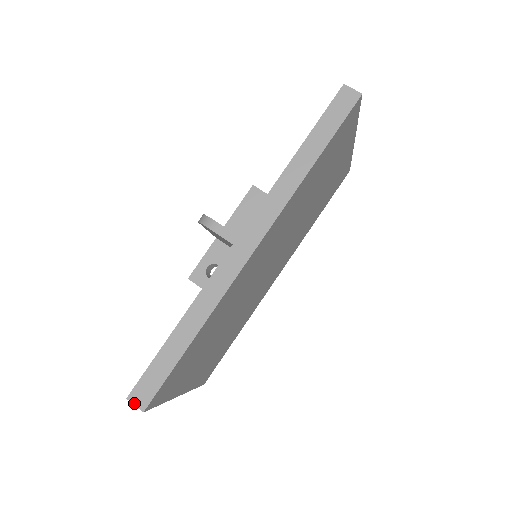
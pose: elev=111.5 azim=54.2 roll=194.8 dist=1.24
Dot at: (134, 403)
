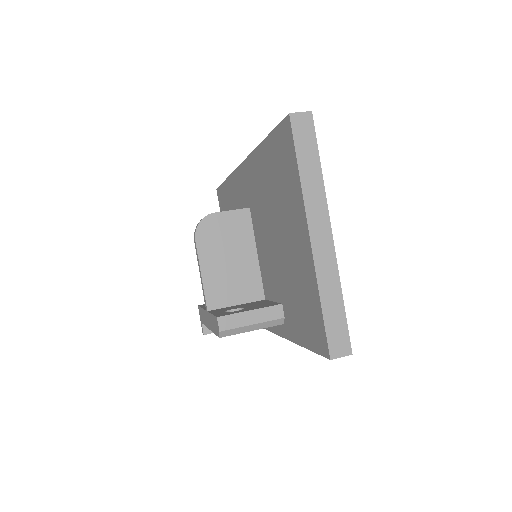
Dot at: (298, 113)
